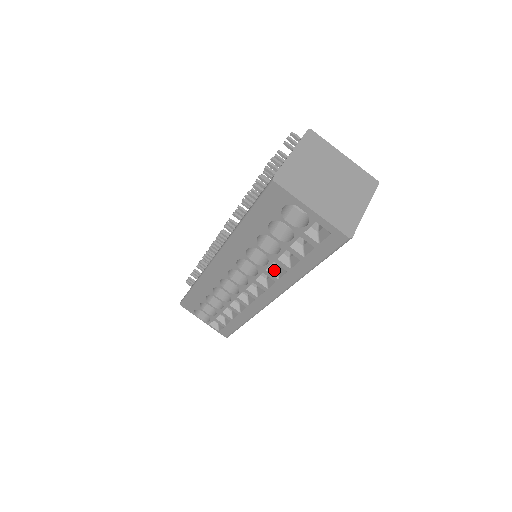
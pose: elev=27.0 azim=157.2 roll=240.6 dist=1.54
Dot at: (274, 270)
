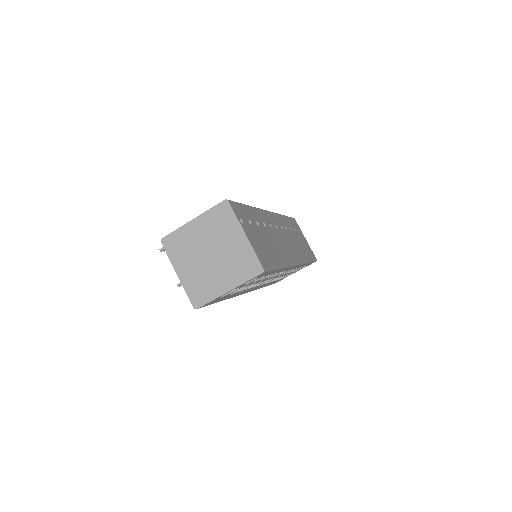
Dot at: occluded
